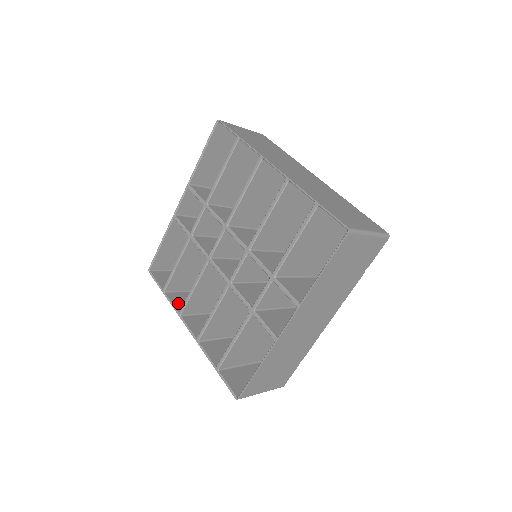
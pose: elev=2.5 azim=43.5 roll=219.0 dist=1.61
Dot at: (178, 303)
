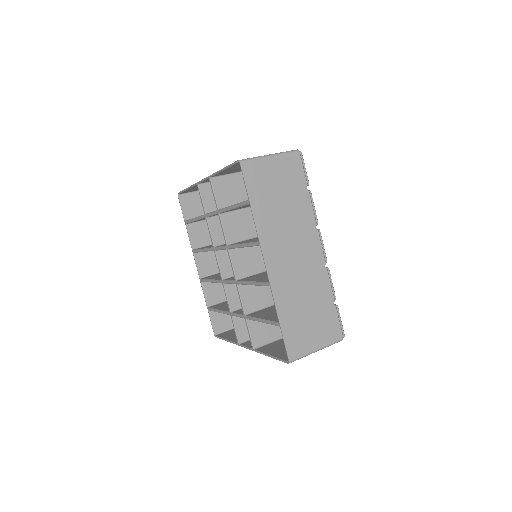
Dot at: (195, 237)
